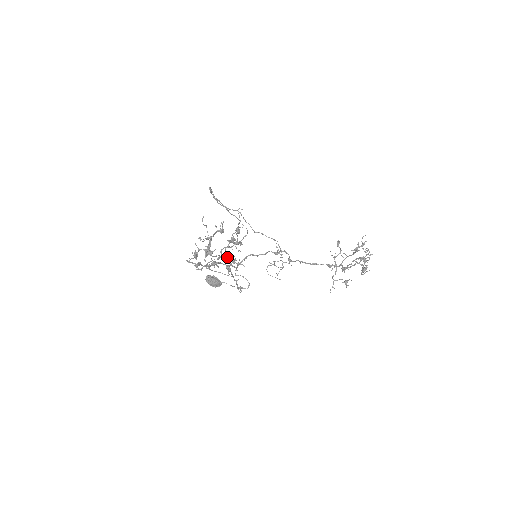
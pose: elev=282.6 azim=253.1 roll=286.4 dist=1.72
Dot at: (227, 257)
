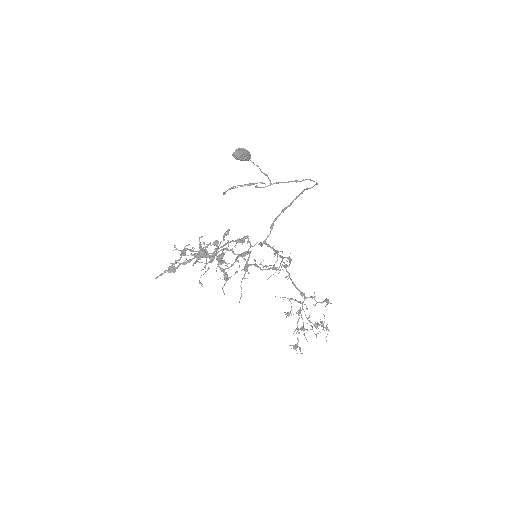
Dot at: (217, 260)
